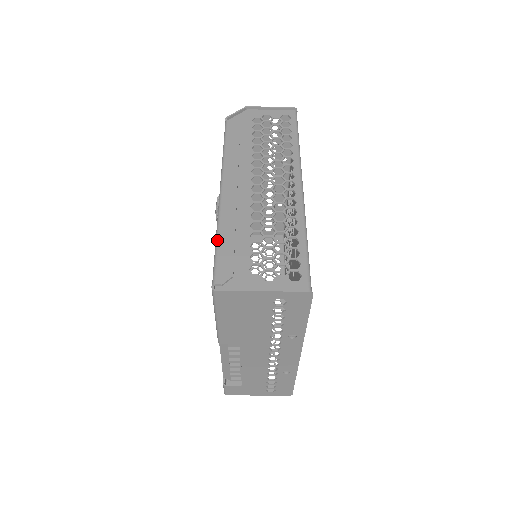
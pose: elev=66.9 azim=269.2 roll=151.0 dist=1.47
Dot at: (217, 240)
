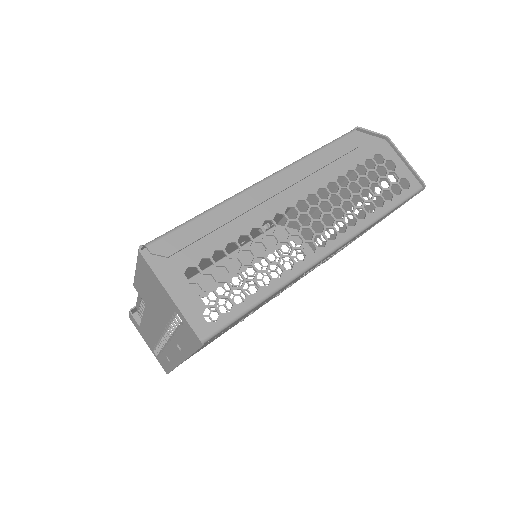
Dot at: (200, 215)
